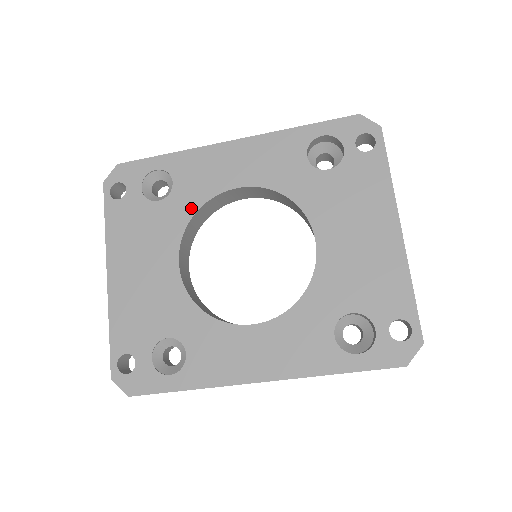
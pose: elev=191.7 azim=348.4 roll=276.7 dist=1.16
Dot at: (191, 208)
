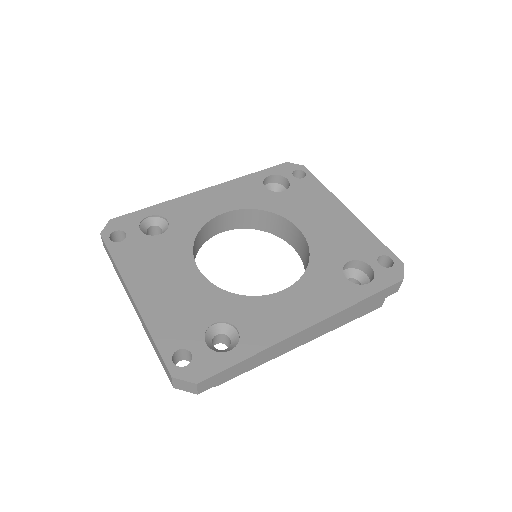
Dot at: (192, 232)
